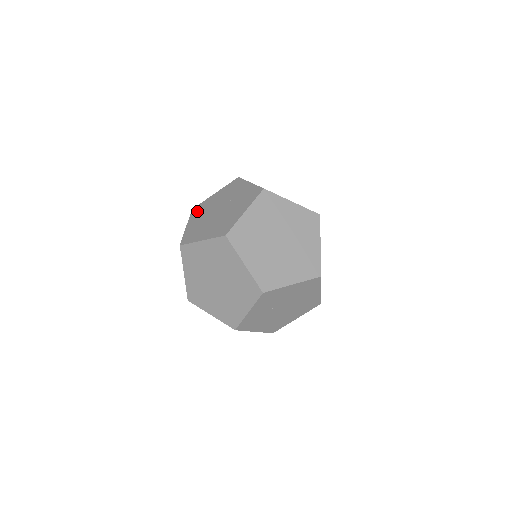
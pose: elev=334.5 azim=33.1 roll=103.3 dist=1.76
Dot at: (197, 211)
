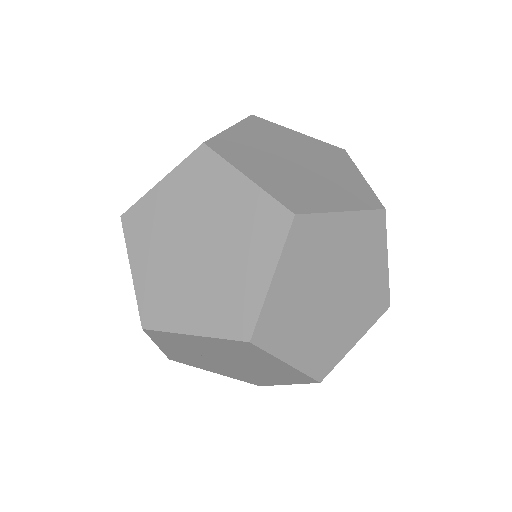
Dot at: occluded
